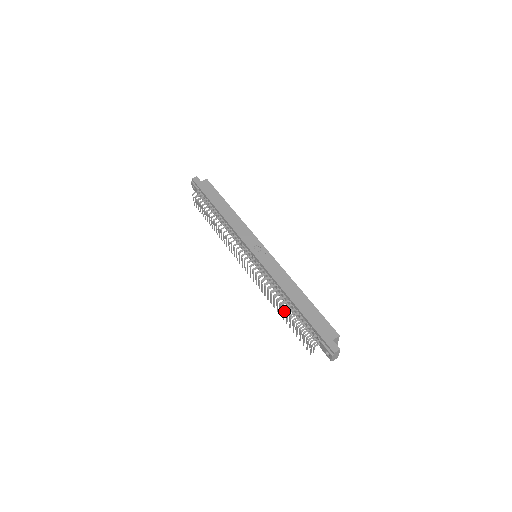
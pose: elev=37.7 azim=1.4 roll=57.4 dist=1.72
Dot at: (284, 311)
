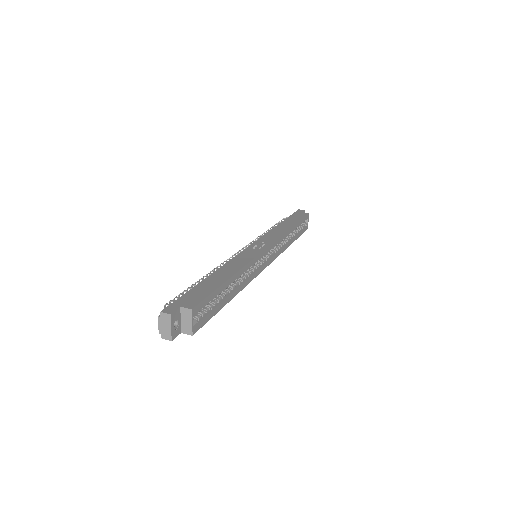
Dot at: occluded
